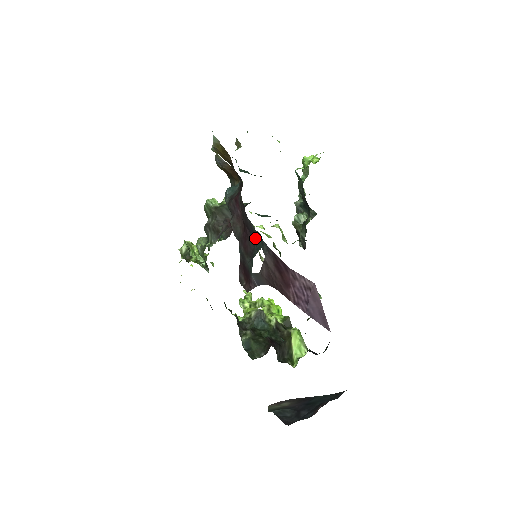
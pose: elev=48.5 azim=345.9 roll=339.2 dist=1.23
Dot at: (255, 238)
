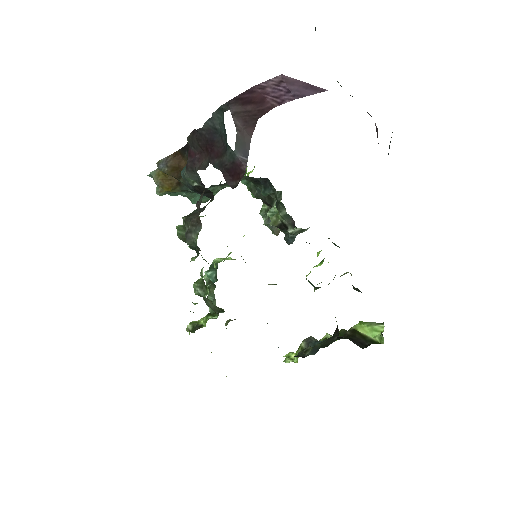
Dot at: (218, 132)
